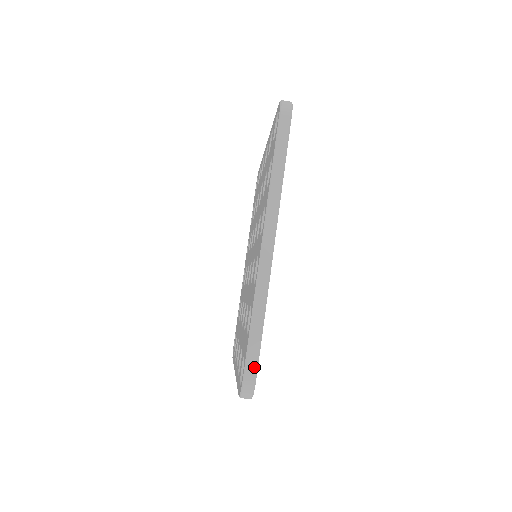
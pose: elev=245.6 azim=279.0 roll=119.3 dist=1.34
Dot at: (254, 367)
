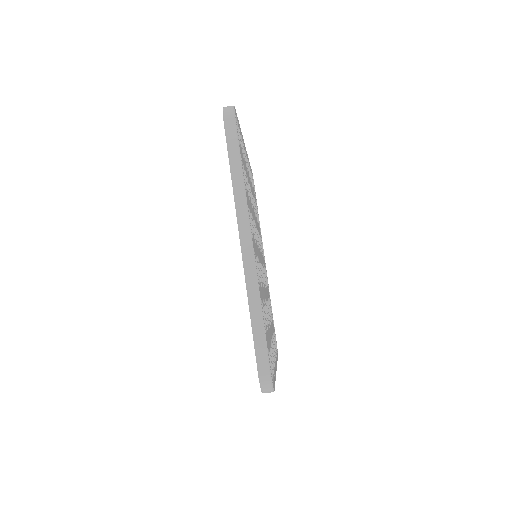
Dot at: (265, 362)
